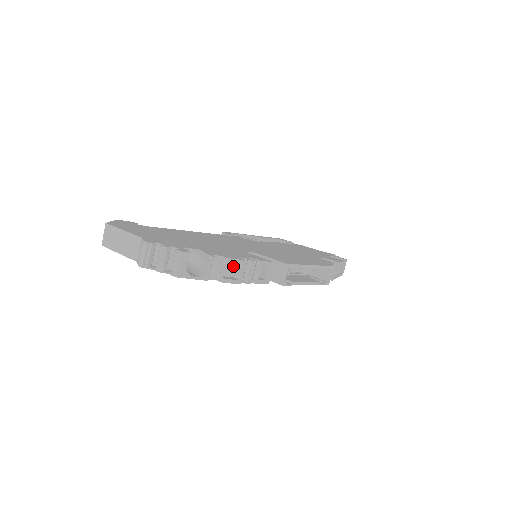
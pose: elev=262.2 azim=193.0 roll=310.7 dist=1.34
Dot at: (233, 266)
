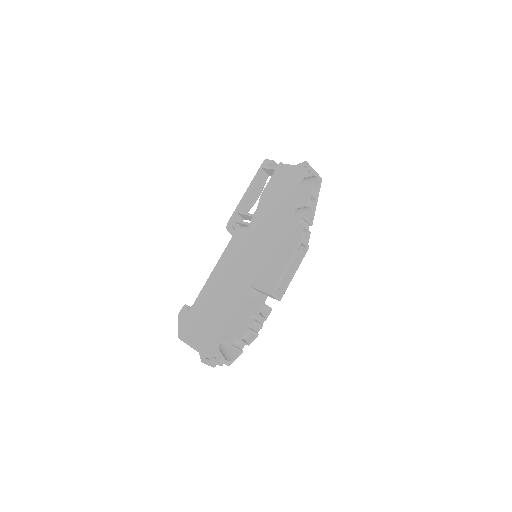
Dot at: occluded
